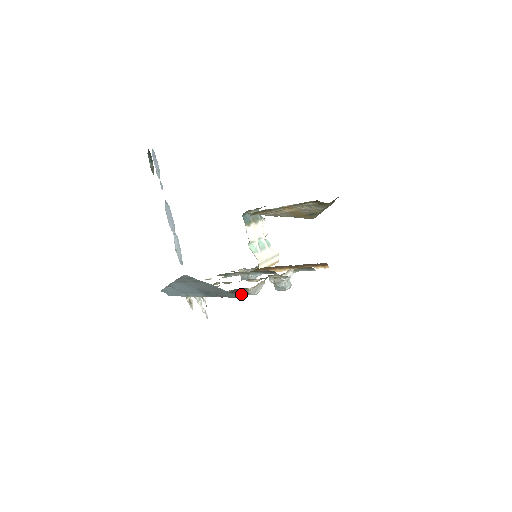
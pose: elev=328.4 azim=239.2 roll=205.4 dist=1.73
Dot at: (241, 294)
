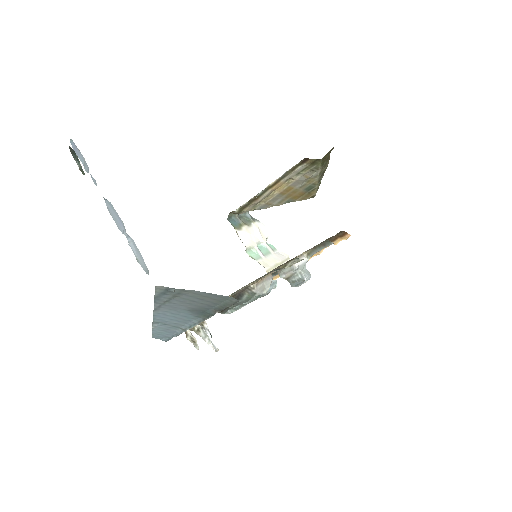
Dot at: (245, 299)
